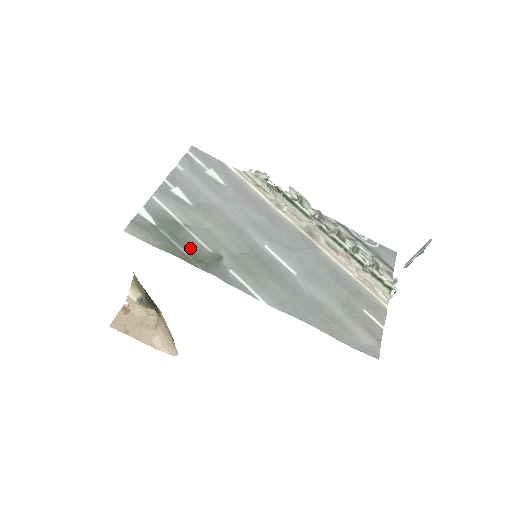
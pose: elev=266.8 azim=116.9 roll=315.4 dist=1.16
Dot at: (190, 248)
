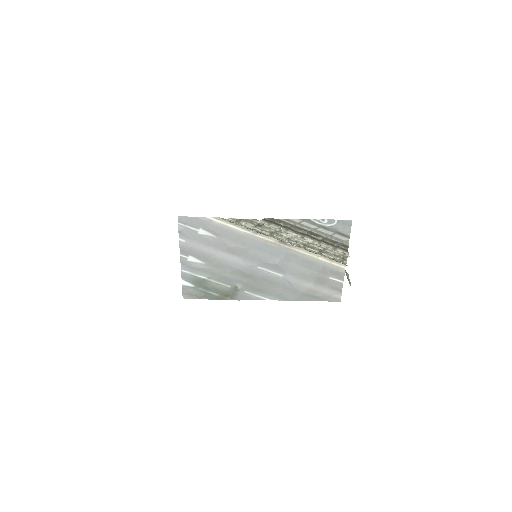
Dot at: (219, 291)
